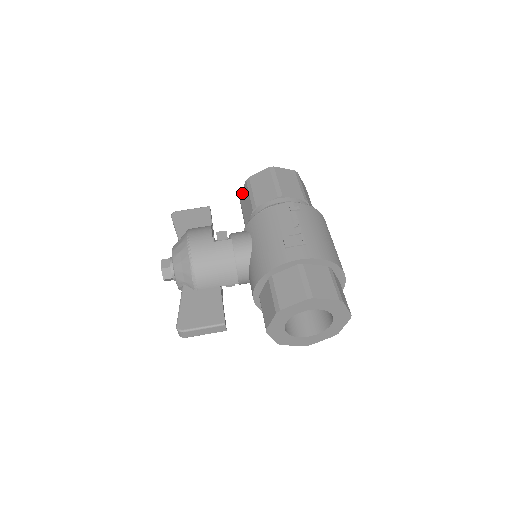
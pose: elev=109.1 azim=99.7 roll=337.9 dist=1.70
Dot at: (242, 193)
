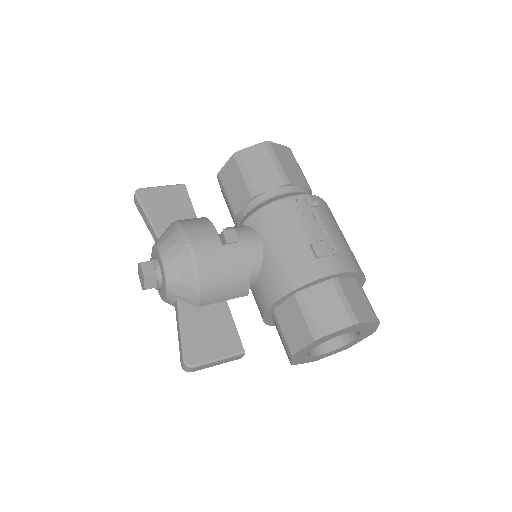
Dot at: (225, 169)
